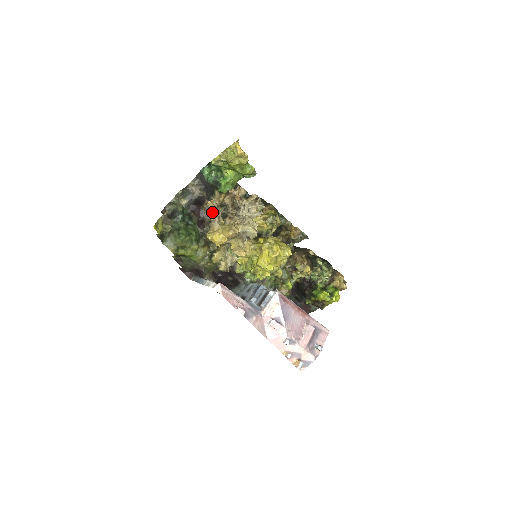
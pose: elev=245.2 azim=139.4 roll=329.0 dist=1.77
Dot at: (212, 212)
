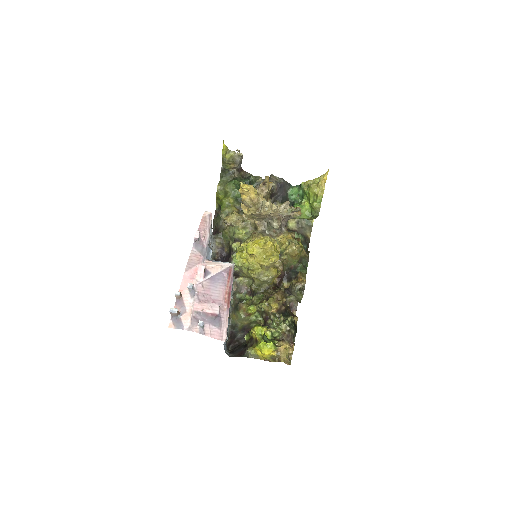
Dot at: (263, 183)
